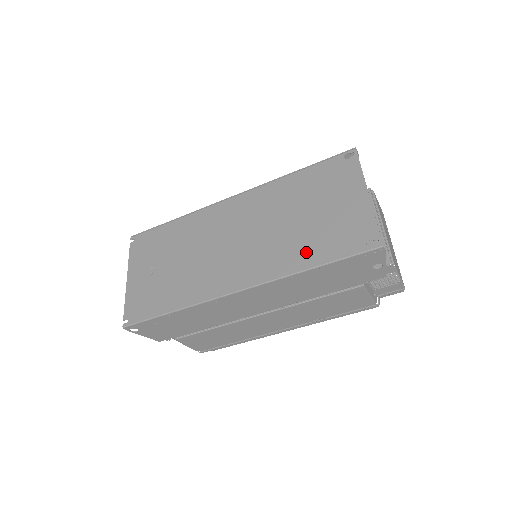
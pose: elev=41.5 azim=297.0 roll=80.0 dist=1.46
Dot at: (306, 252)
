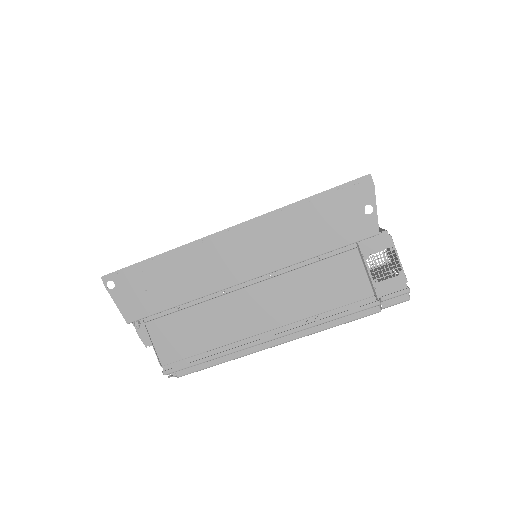
Dot at: occluded
